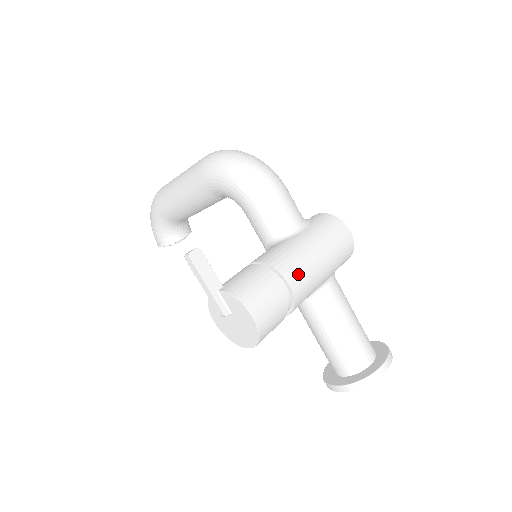
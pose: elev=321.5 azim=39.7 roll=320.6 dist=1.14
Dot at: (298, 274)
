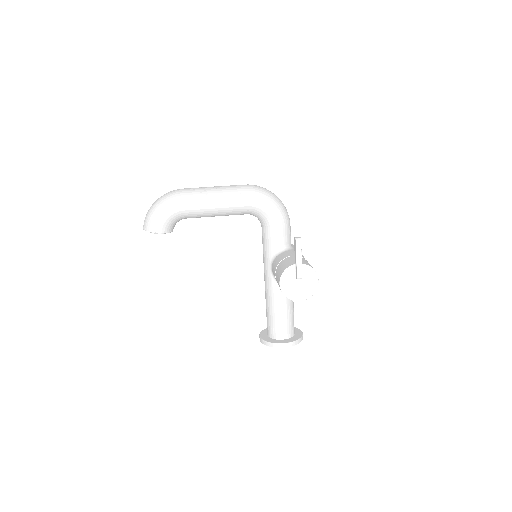
Dot at: occluded
